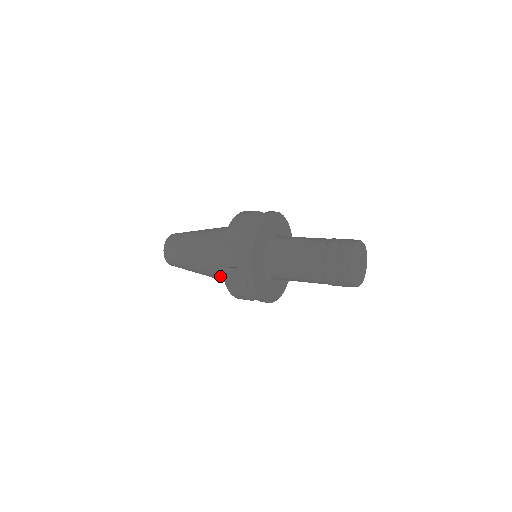
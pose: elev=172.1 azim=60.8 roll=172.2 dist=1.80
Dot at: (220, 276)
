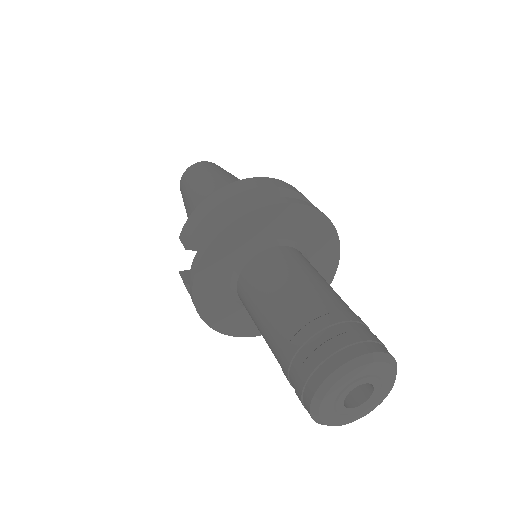
Dot at: occluded
